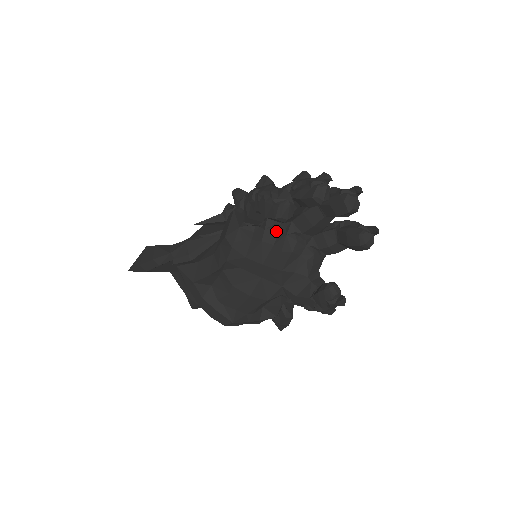
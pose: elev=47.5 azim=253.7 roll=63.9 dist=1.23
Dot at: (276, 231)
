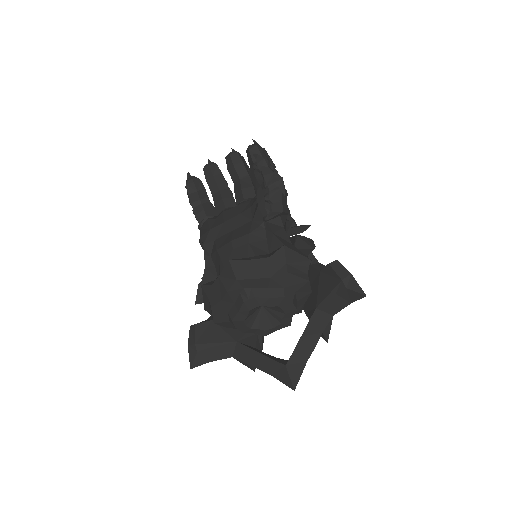
Dot at: occluded
